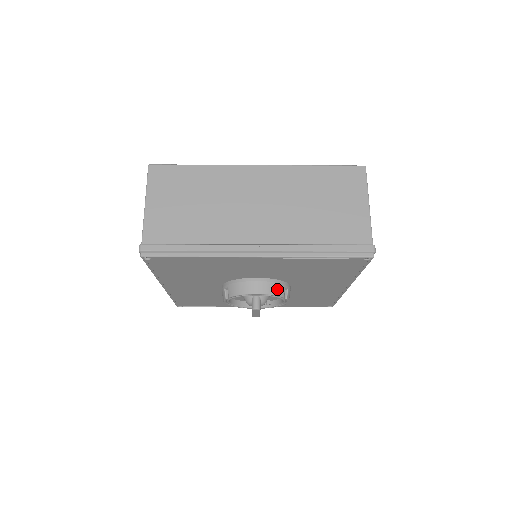
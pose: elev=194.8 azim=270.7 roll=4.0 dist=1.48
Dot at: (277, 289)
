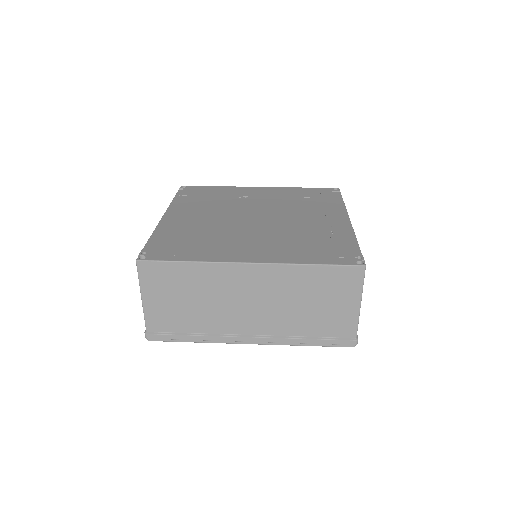
Dot at: occluded
